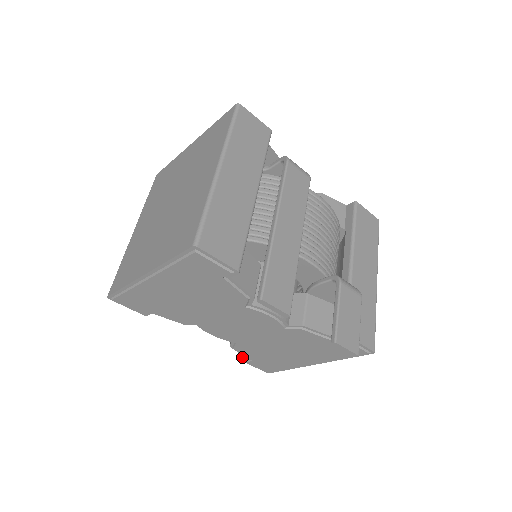
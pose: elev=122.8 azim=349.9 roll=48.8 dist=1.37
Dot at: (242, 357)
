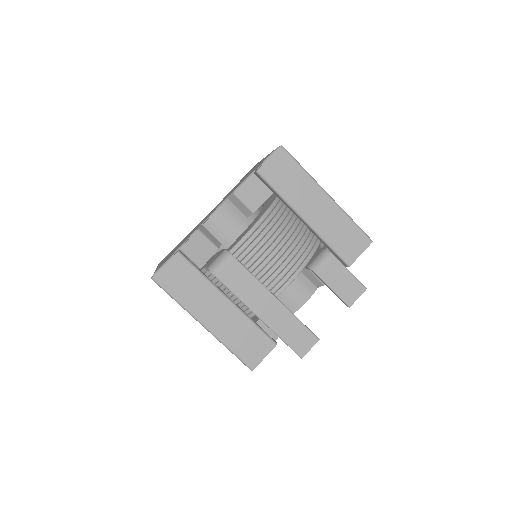
Dot at: occluded
